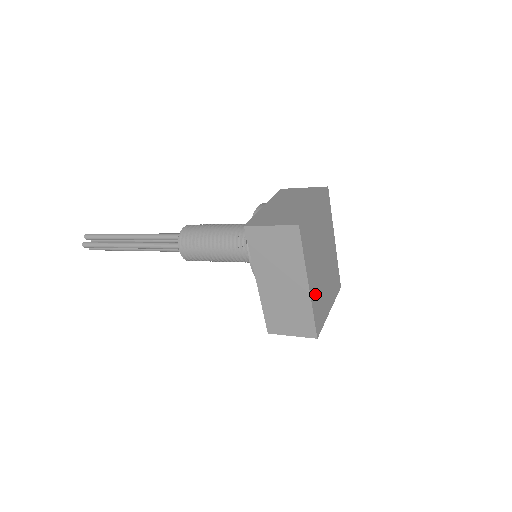
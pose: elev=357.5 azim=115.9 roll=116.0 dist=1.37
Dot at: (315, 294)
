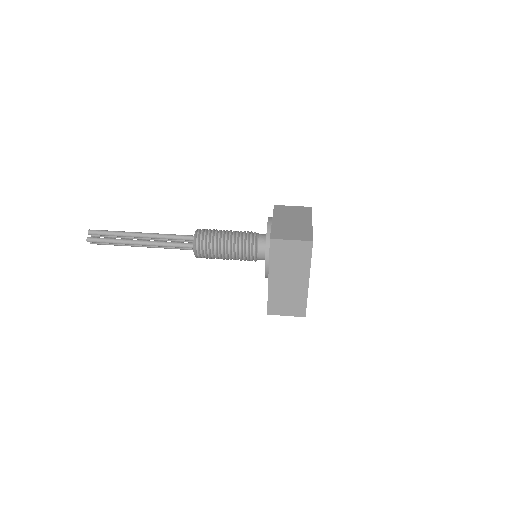
Dot at: occluded
